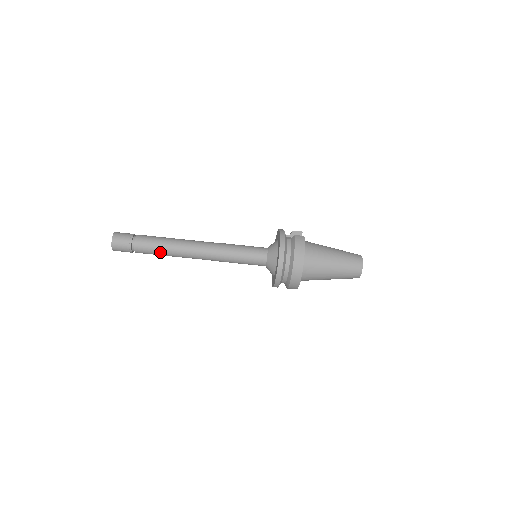
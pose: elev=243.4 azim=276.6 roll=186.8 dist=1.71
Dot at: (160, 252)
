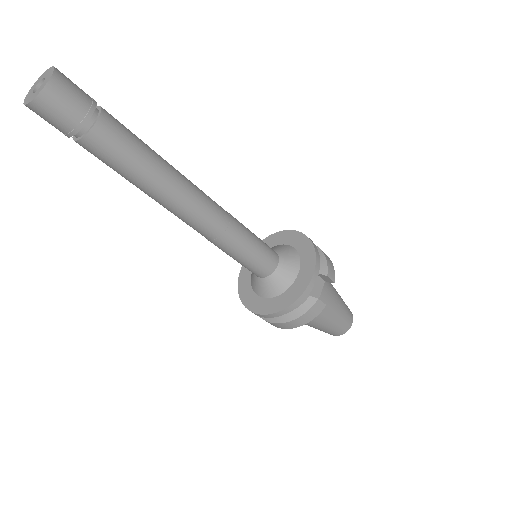
Dot at: (121, 175)
